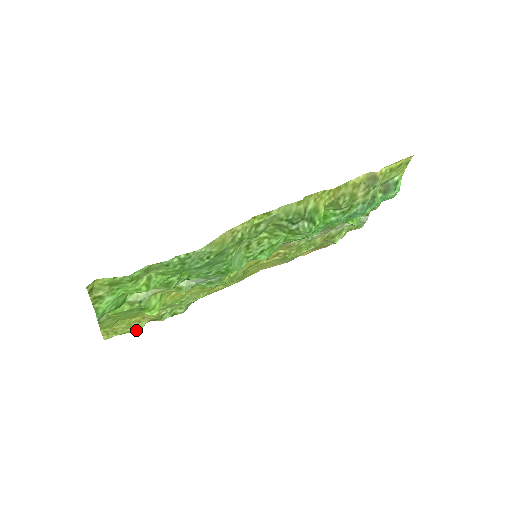
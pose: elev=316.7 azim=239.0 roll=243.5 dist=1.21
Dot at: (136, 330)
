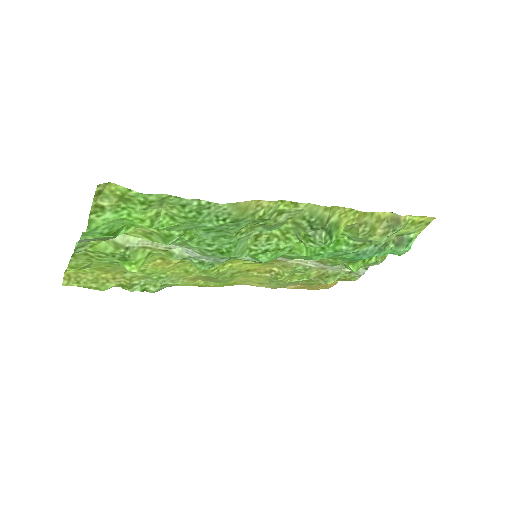
Dot at: (100, 289)
